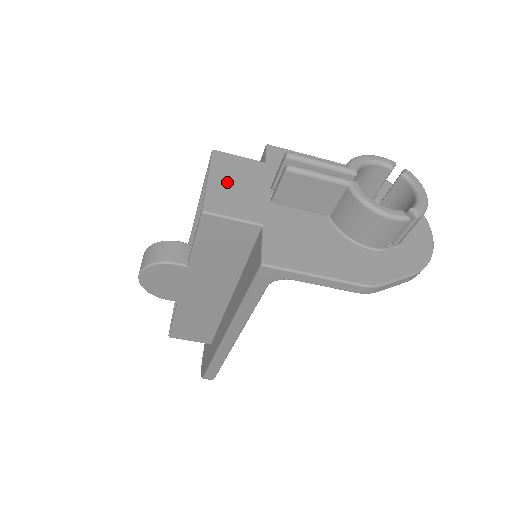
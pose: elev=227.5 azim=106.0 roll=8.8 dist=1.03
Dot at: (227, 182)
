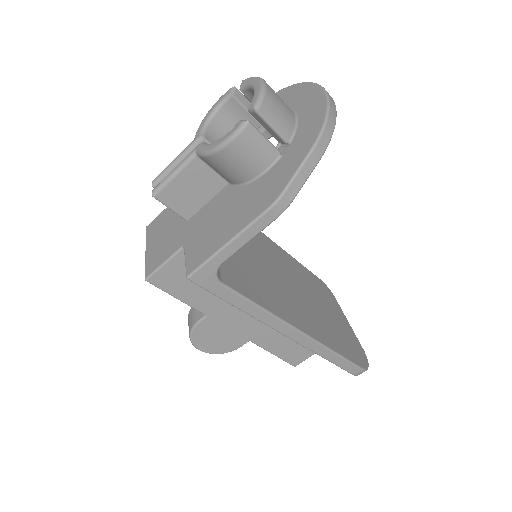
Dot at: (156, 240)
